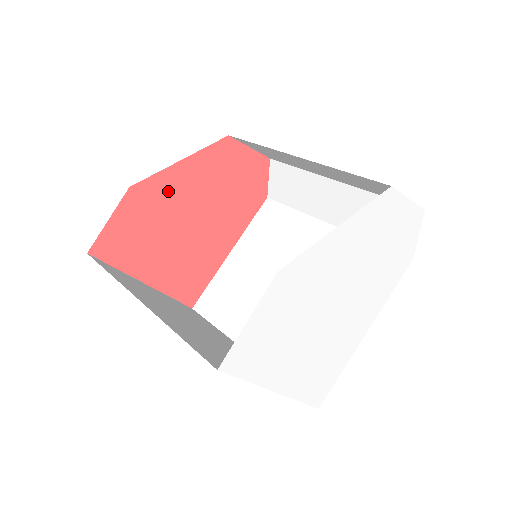
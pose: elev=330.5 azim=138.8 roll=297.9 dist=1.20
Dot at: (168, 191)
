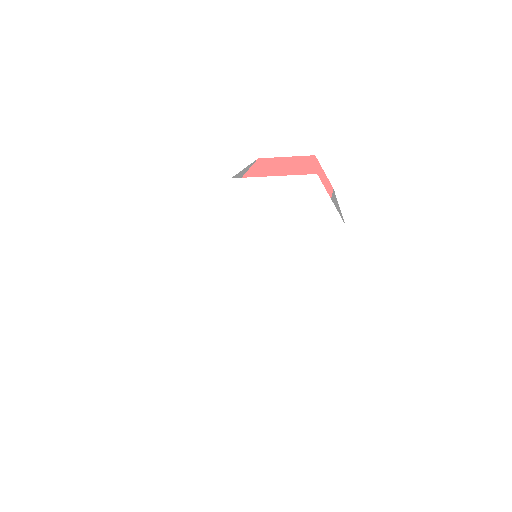
Dot at: occluded
